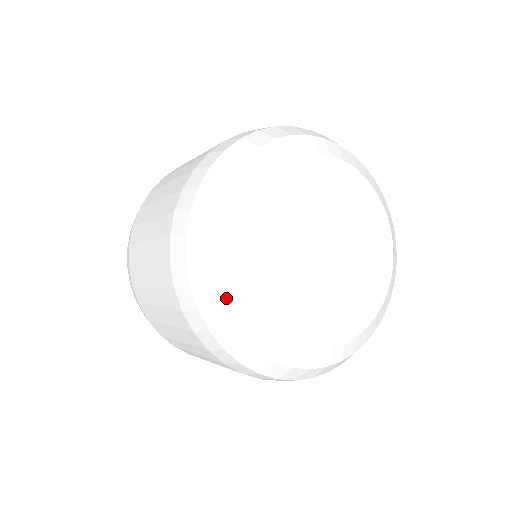
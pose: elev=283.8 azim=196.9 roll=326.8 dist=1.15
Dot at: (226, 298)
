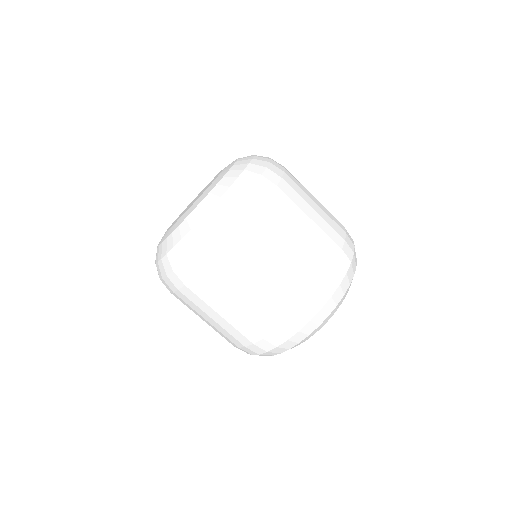
Dot at: occluded
